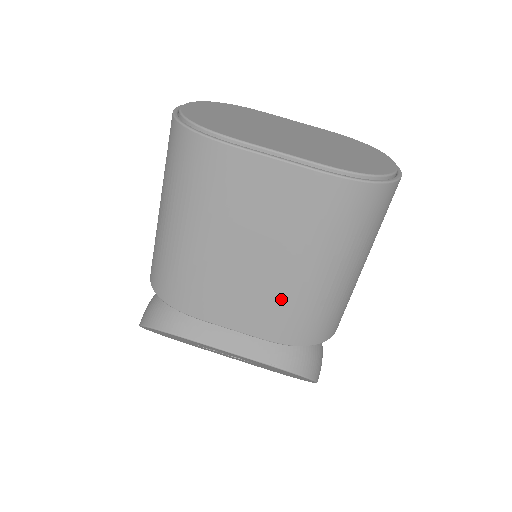
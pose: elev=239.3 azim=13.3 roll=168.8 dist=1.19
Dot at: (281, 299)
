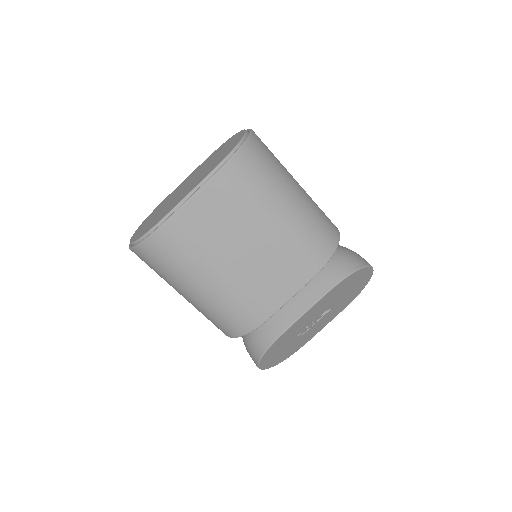
Dot at: (287, 250)
